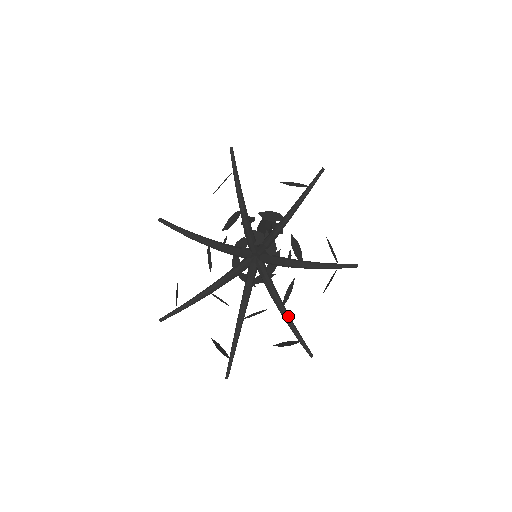
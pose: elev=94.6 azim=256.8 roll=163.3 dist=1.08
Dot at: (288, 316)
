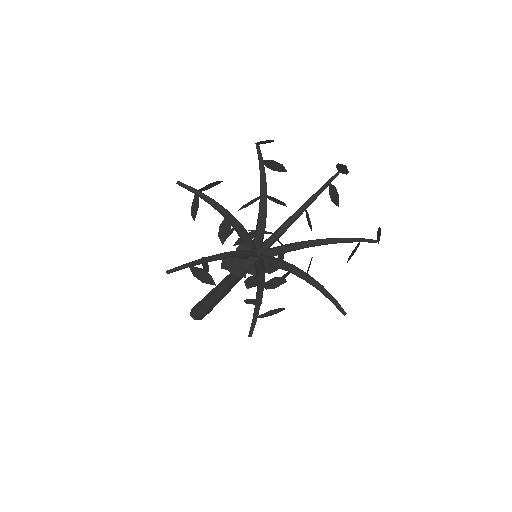
Dot at: occluded
